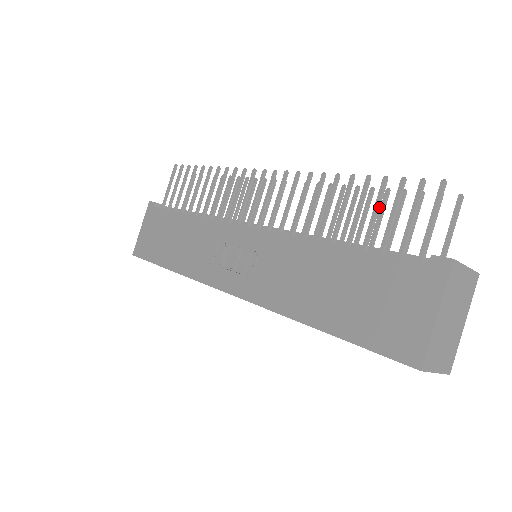
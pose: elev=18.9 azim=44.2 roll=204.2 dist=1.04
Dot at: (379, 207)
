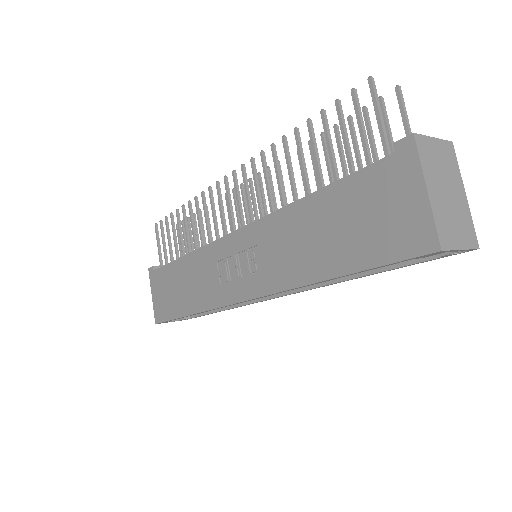
Dot at: (330, 139)
